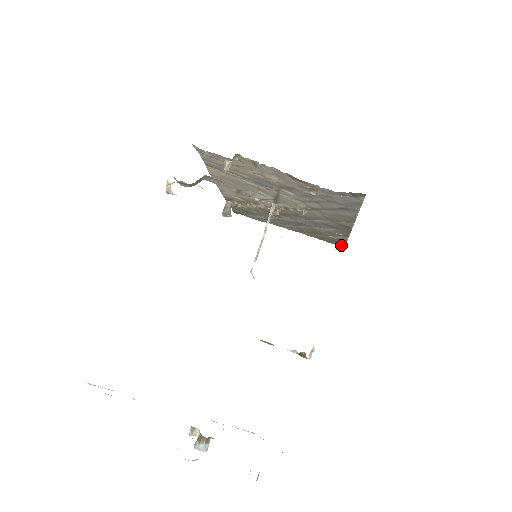
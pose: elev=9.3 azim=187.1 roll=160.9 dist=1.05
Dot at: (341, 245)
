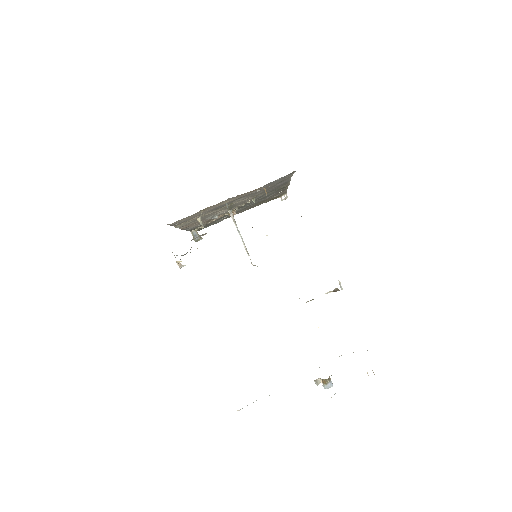
Dot at: occluded
